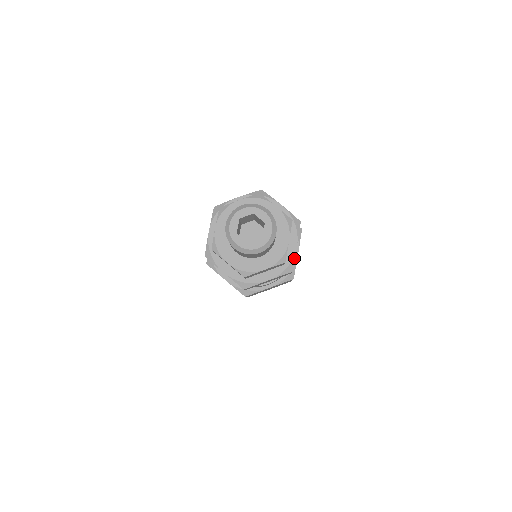
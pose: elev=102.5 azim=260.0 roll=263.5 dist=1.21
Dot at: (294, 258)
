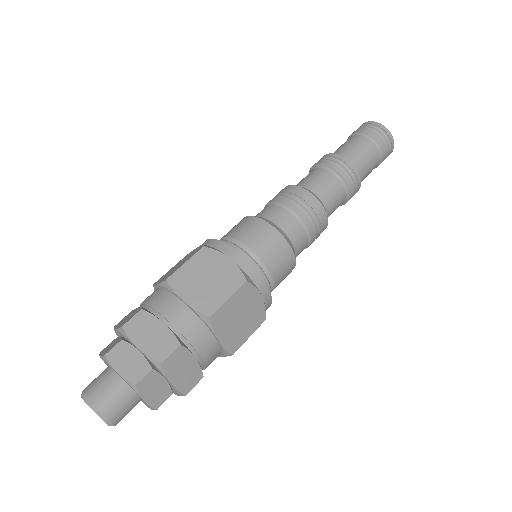
Dot at: occluded
